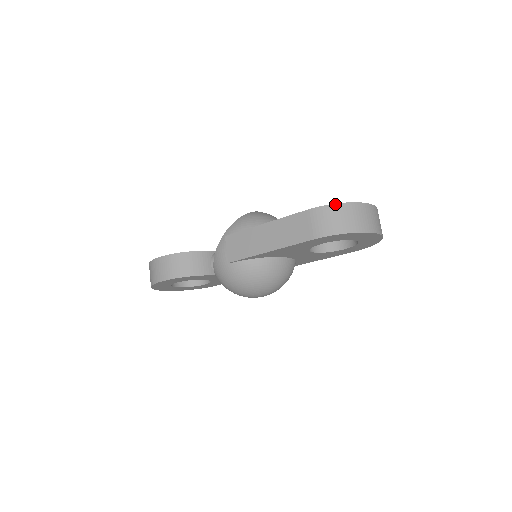
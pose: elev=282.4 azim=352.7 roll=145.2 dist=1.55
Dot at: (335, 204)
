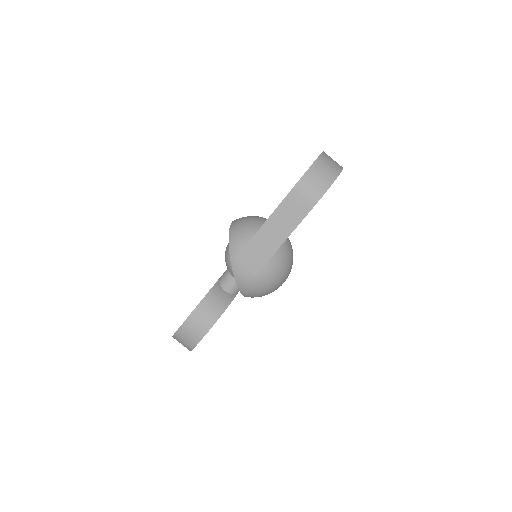
Dot at: (308, 170)
